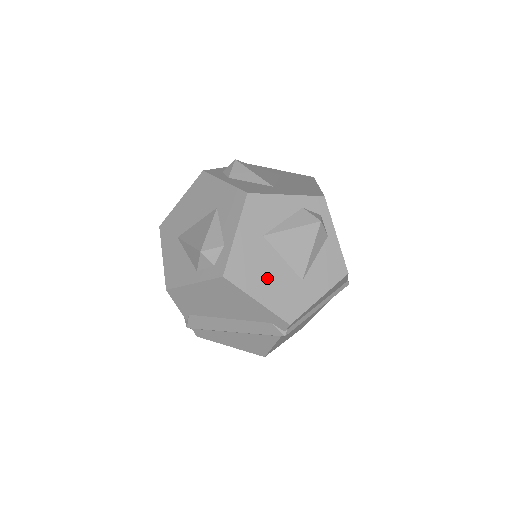
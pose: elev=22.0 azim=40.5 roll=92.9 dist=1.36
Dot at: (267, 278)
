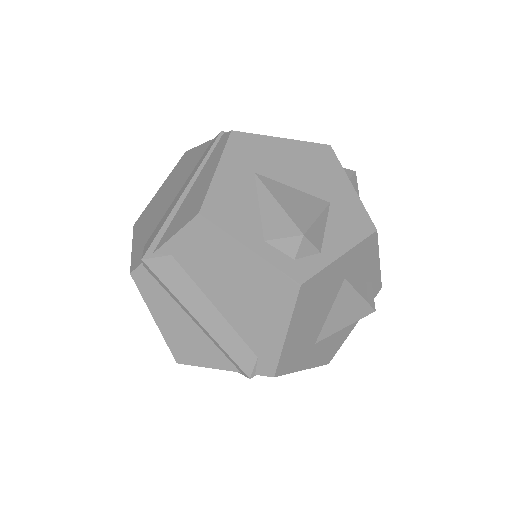
Dot at: (310, 319)
